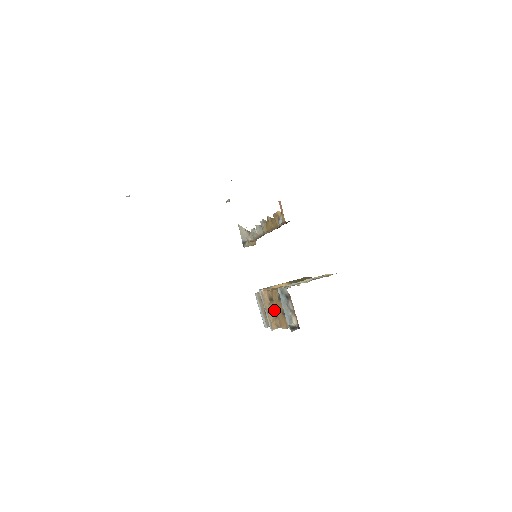
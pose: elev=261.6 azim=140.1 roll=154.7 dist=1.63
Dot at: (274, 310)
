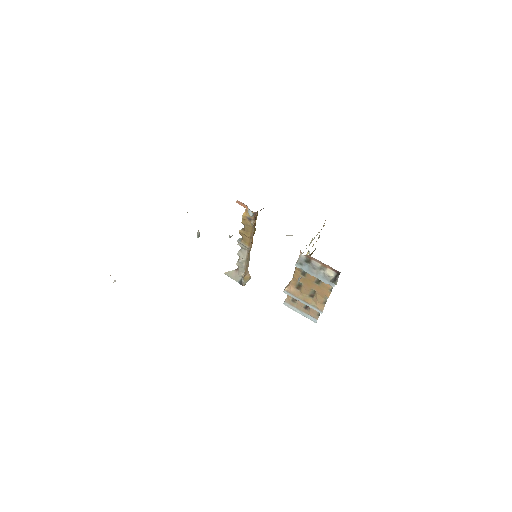
Dot at: (309, 292)
